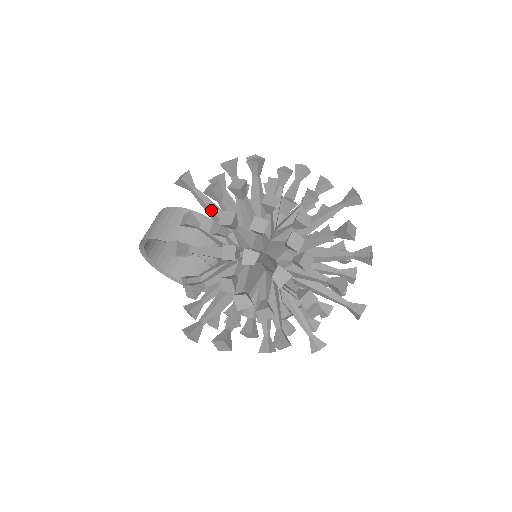
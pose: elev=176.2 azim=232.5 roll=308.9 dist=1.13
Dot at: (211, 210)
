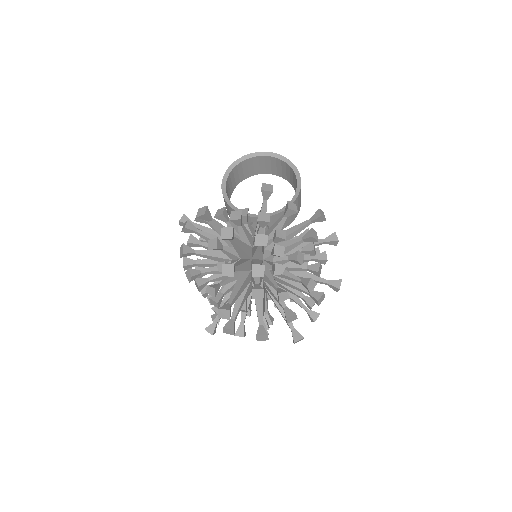
Dot at: occluded
